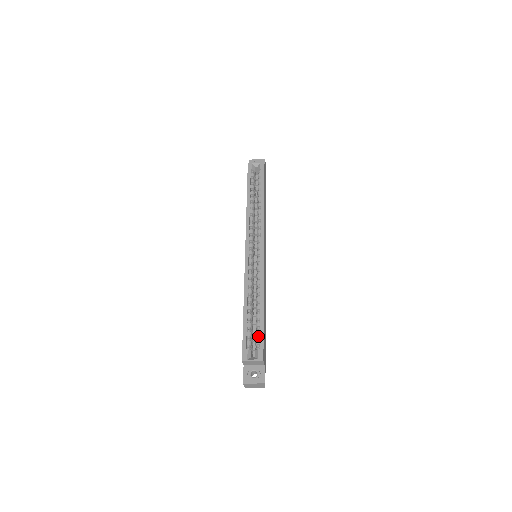
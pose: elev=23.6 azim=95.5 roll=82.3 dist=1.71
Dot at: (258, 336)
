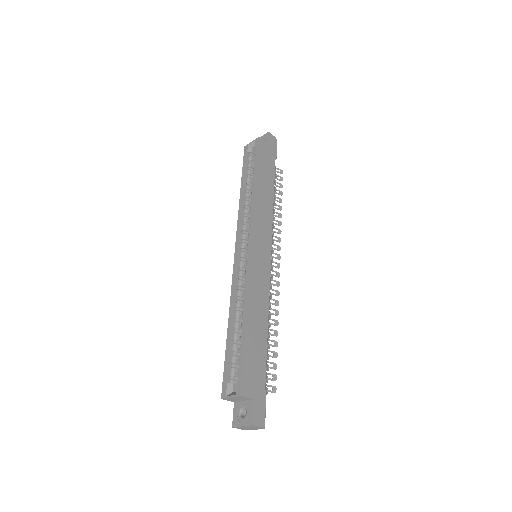
Dot at: (240, 362)
